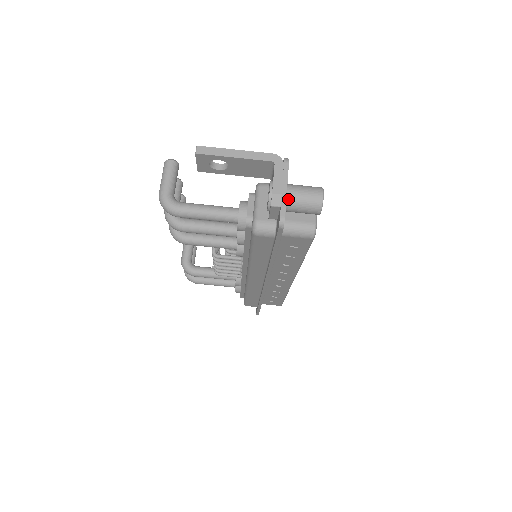
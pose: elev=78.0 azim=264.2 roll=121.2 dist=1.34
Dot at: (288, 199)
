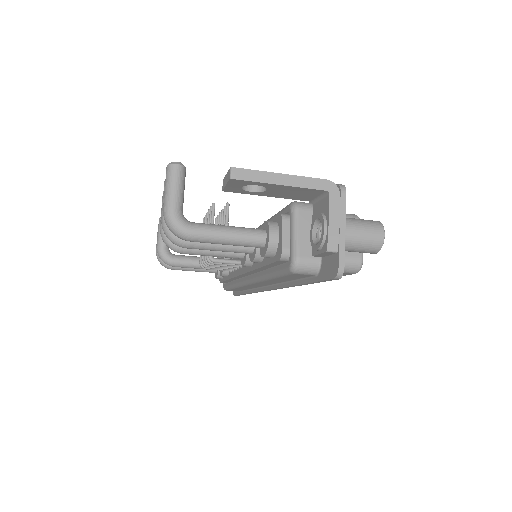
Dot at: (344, 240)
